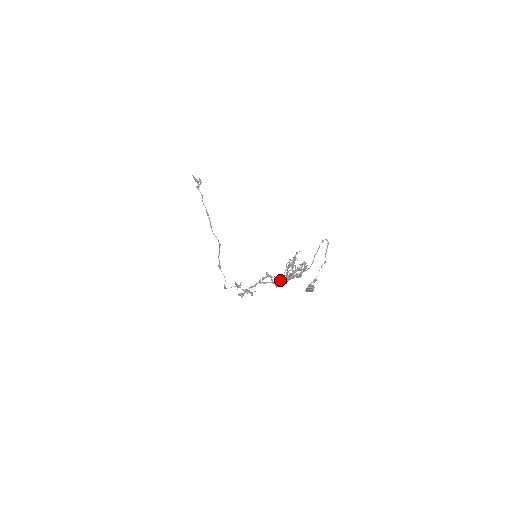
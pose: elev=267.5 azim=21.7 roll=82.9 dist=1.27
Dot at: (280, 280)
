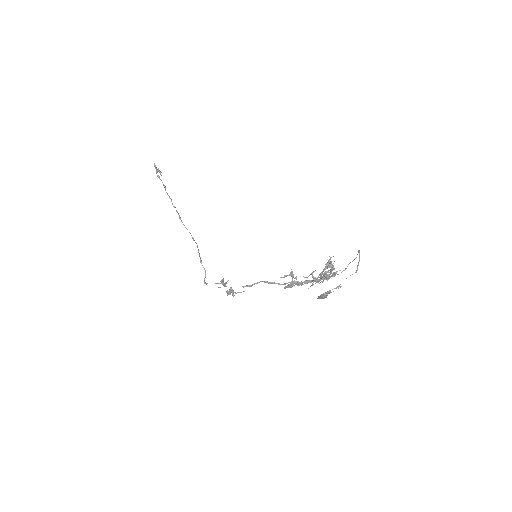
Dot at: occluded
